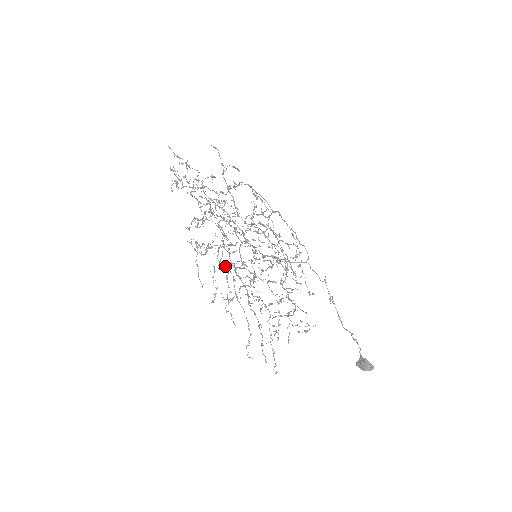
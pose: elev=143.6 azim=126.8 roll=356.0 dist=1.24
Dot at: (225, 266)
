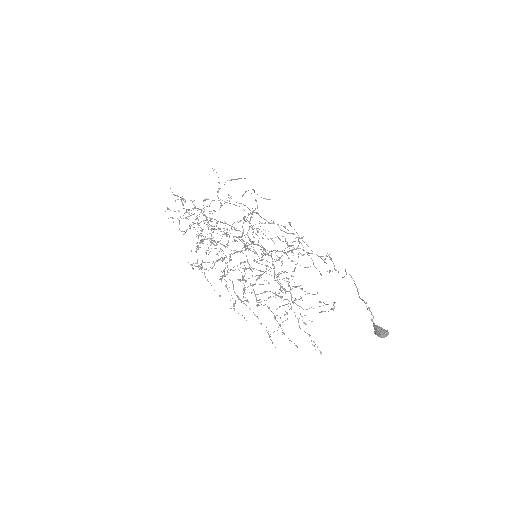
Dot at: occluded
